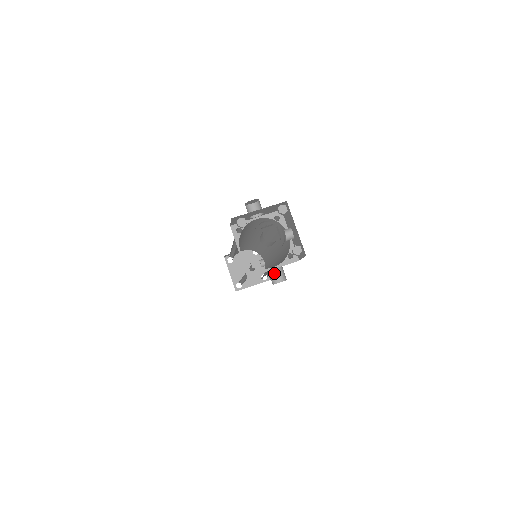
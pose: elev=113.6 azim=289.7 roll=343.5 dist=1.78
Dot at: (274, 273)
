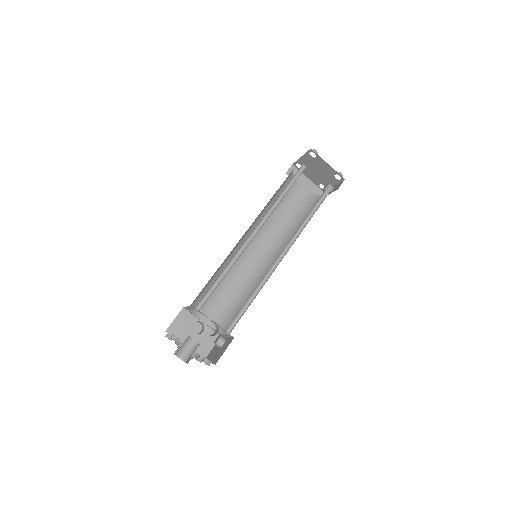
Dot at: (200, 322)
